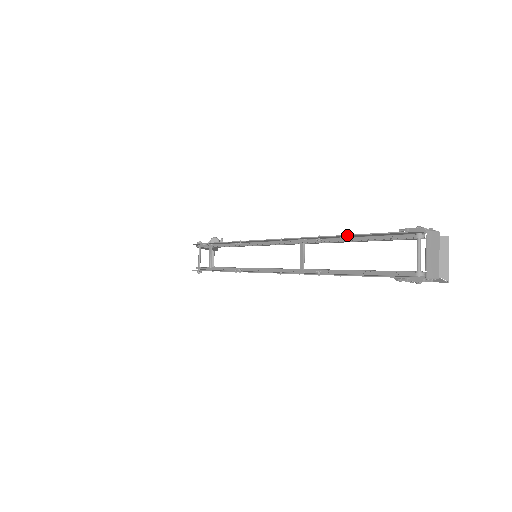
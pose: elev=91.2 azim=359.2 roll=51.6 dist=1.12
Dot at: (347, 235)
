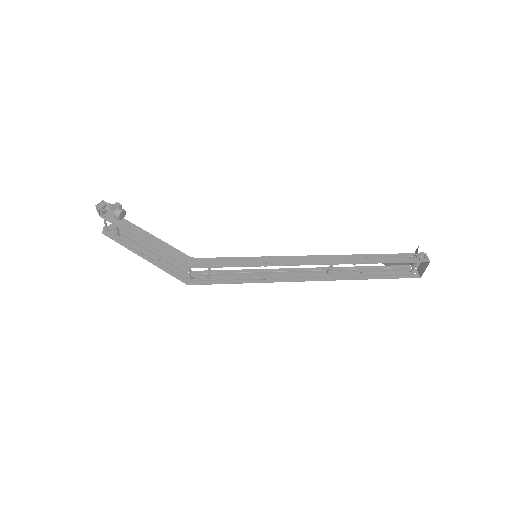
Dot at: occluded
